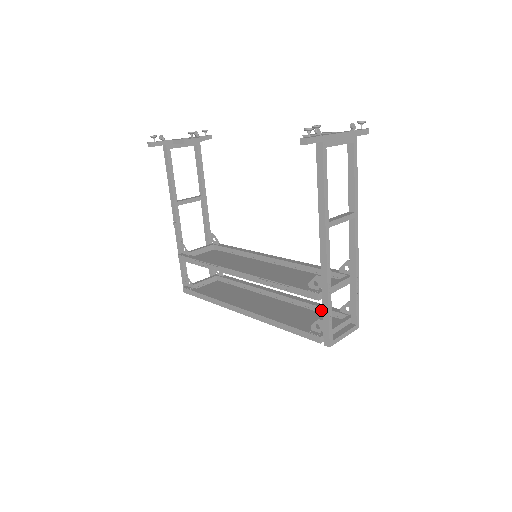
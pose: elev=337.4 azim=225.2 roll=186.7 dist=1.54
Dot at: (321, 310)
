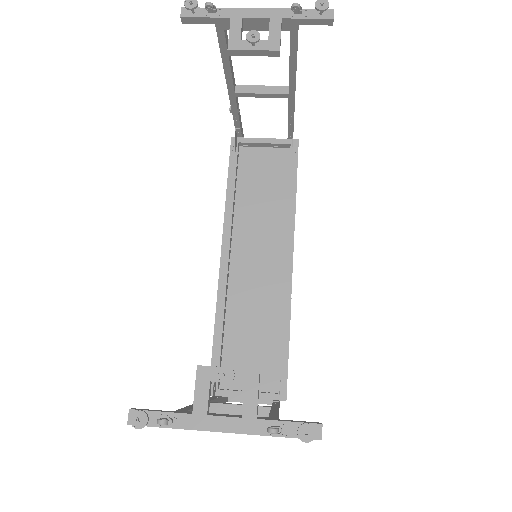
Dot at: occluded
